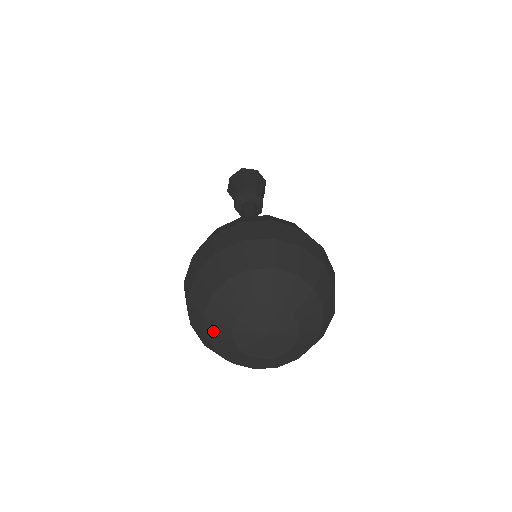
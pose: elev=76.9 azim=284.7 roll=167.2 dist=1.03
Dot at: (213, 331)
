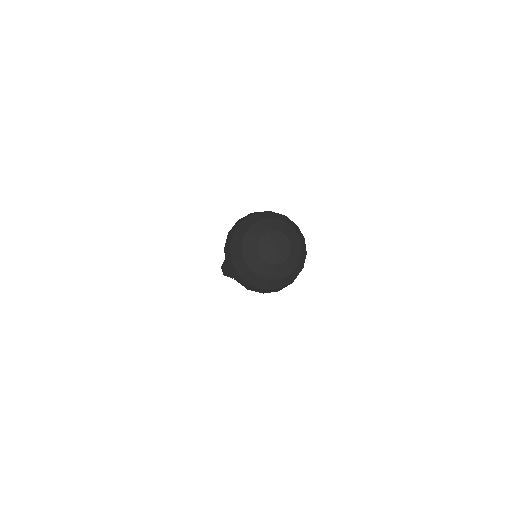
Dot at: (251, 263)
